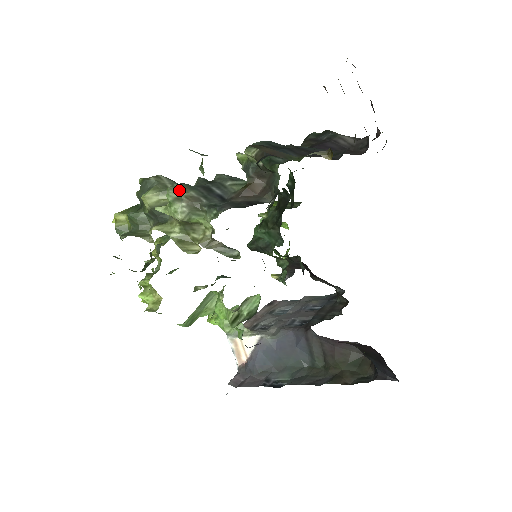
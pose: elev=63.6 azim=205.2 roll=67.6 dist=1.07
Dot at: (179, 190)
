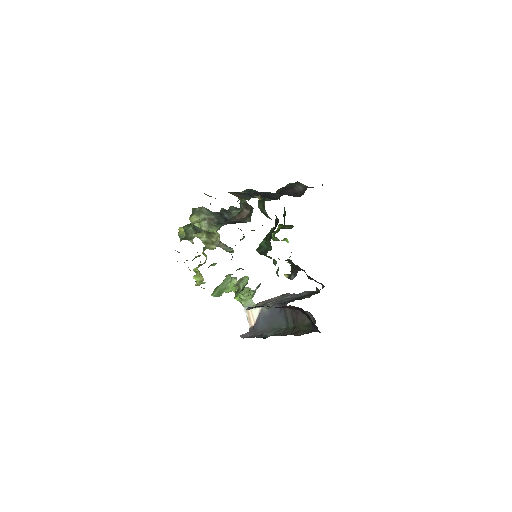
Dot at: (205, 215)
